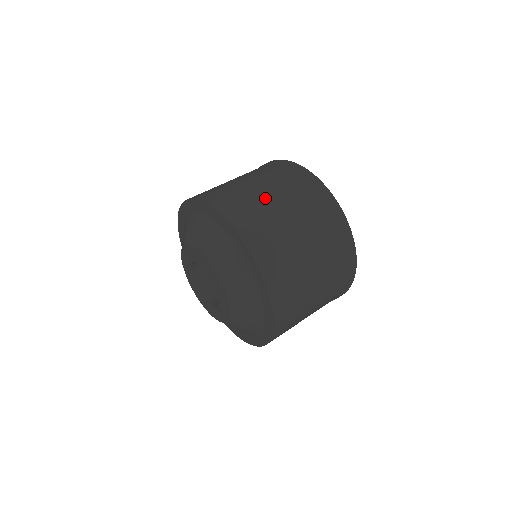
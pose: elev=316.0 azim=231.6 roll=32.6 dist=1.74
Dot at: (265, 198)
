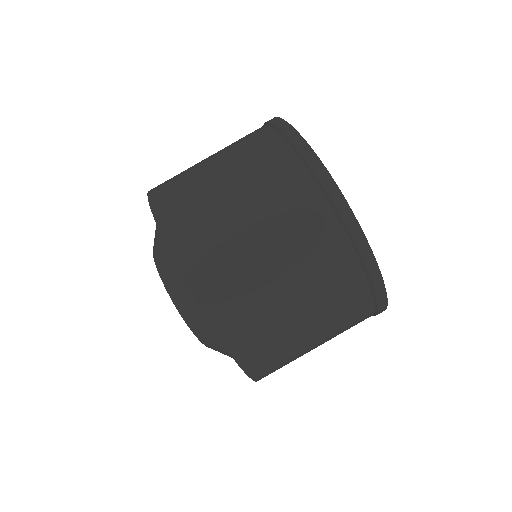
Dot at: (216, 180)
